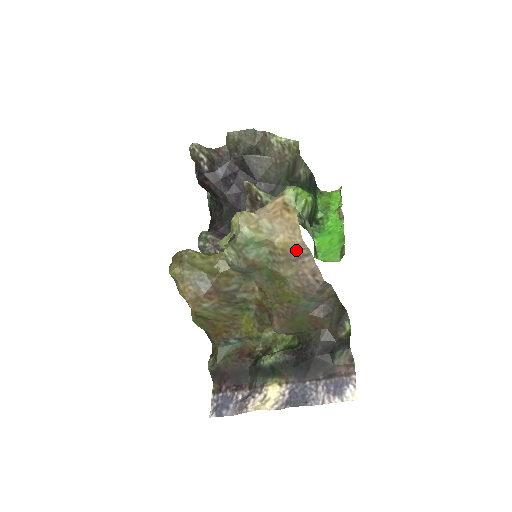
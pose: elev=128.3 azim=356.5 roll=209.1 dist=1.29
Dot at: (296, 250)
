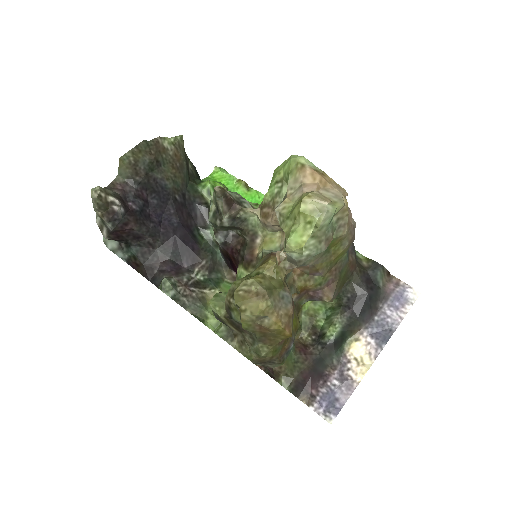
Dot at: occluded
